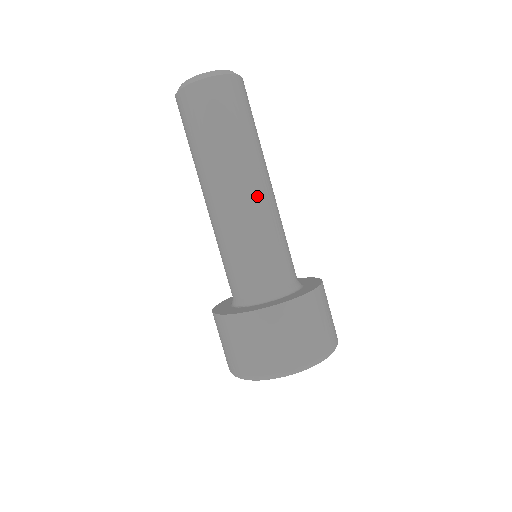
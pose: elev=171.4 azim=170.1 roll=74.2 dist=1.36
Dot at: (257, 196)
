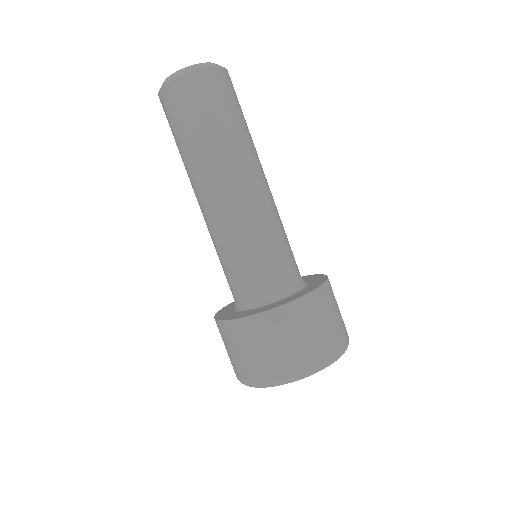
Dot at: (255, 191)
